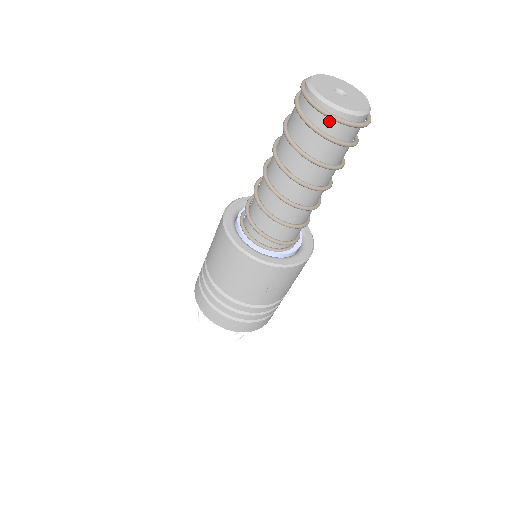
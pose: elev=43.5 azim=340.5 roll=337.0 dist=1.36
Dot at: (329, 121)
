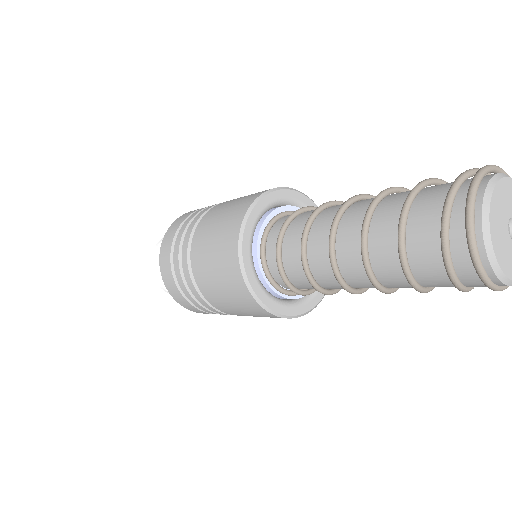
Dot at: (484, 285)
